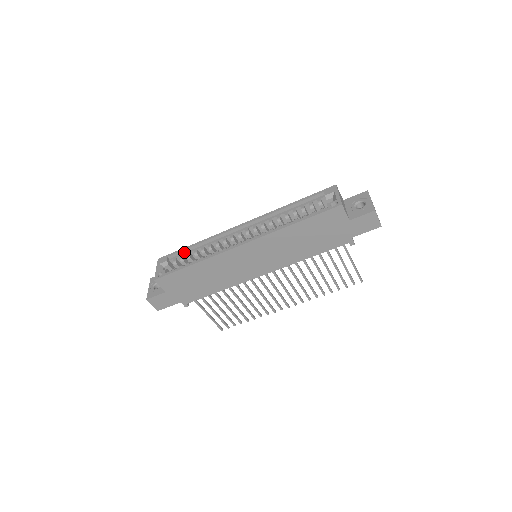
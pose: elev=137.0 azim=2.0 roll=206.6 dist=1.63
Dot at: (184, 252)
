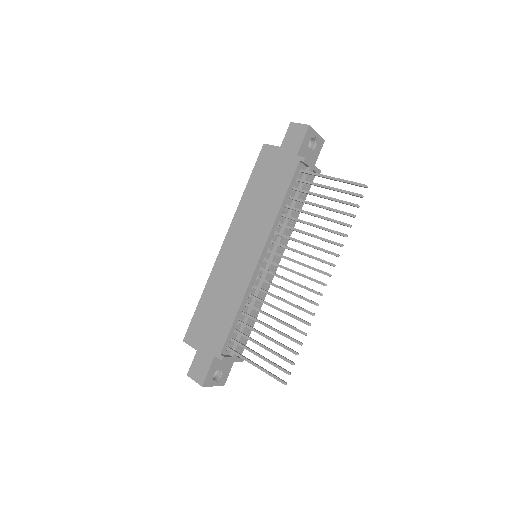
Dot at: occluded
